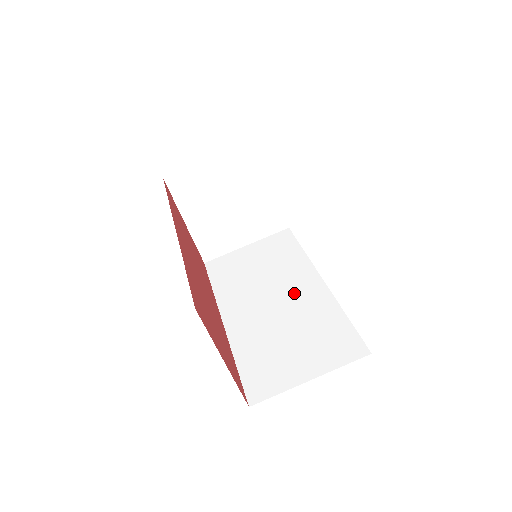
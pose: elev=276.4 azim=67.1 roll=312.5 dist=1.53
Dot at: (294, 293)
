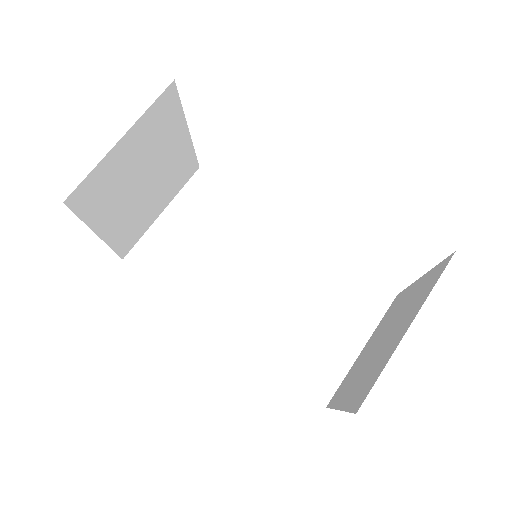
Dot at: (275, 258)
